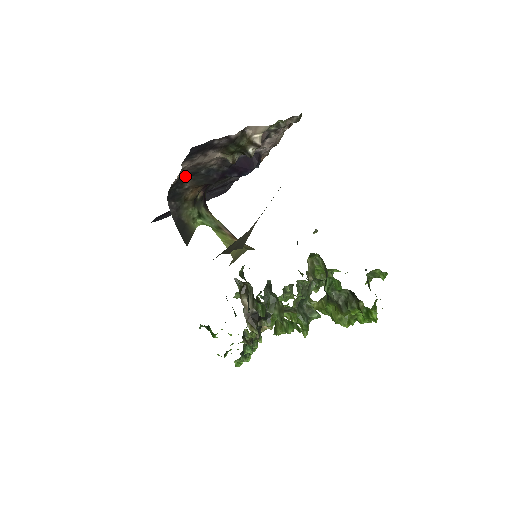
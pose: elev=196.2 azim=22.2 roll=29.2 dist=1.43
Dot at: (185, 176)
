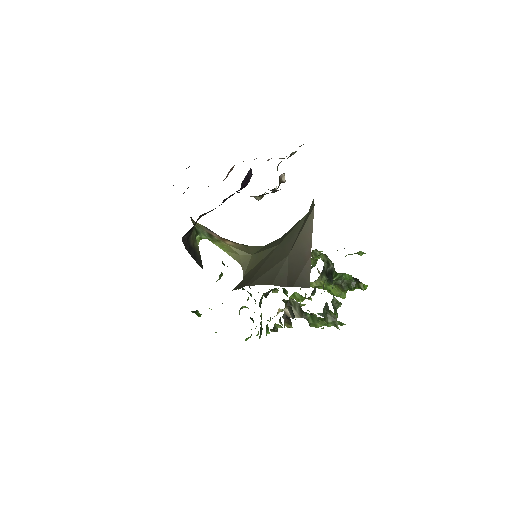
Dot at: occluded
